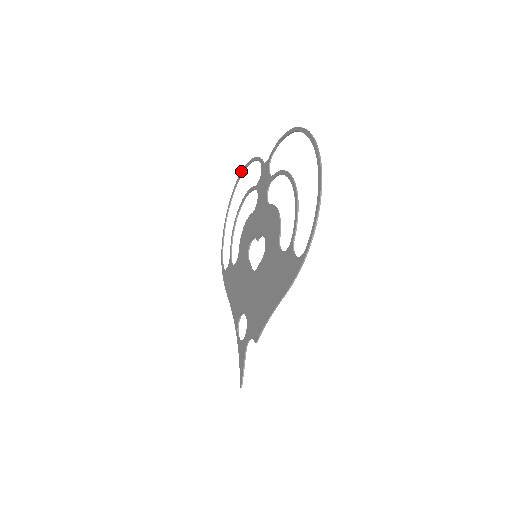
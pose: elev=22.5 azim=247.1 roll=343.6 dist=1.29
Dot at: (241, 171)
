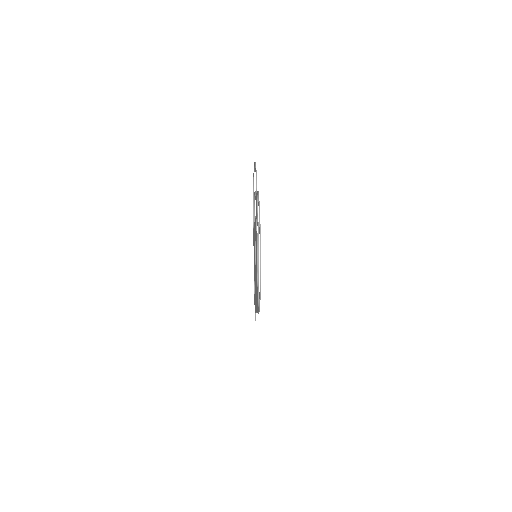
Dot at: occluded
